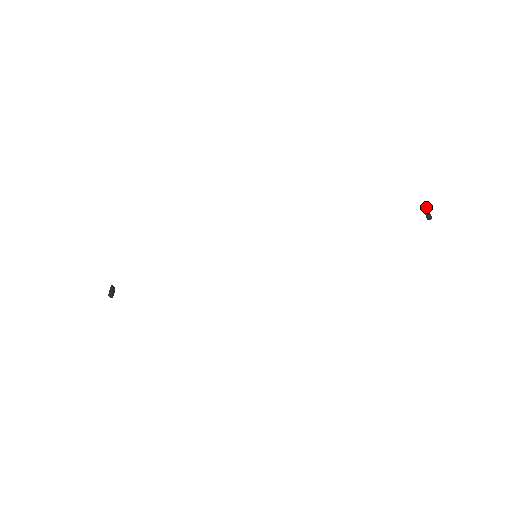
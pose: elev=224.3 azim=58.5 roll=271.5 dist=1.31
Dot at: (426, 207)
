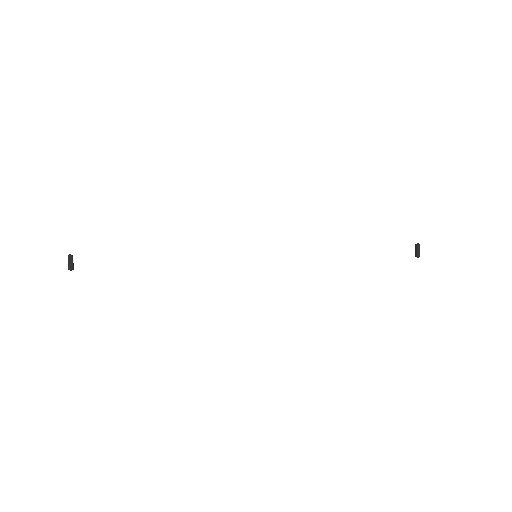
Dot at: occluded
